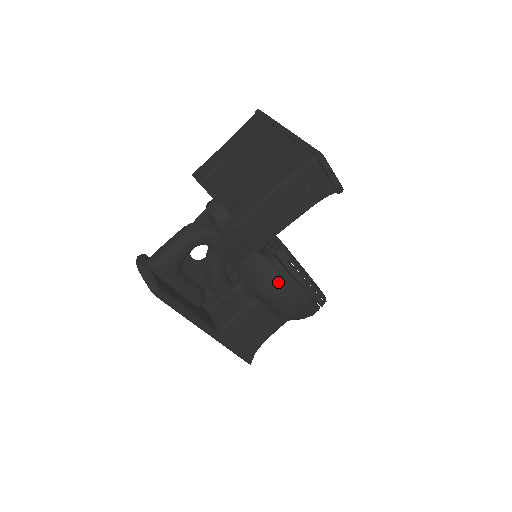
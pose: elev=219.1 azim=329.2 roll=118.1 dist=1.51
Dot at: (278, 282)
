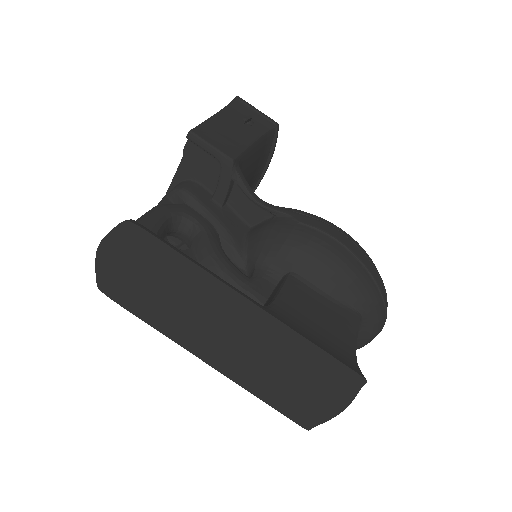
Dot at: (292, 223)
